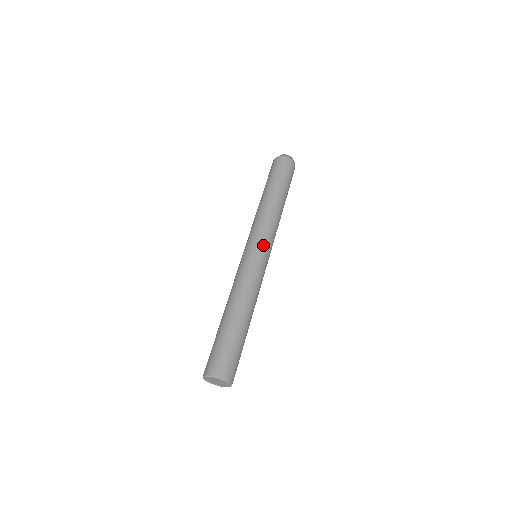
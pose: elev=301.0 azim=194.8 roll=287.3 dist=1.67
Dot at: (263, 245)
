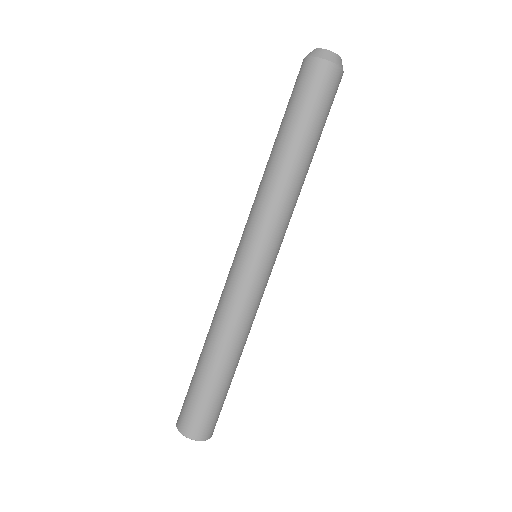
Dot at: (276, 253)
